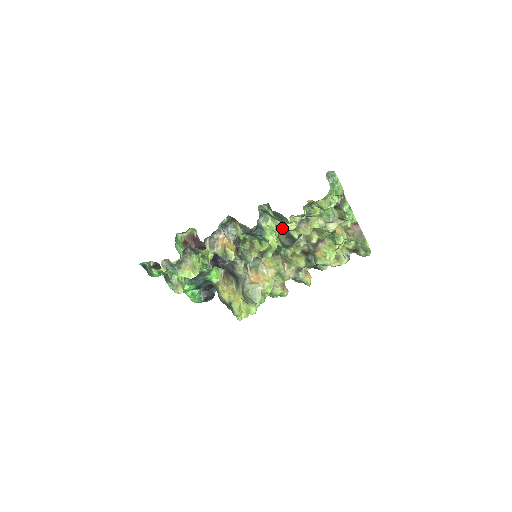
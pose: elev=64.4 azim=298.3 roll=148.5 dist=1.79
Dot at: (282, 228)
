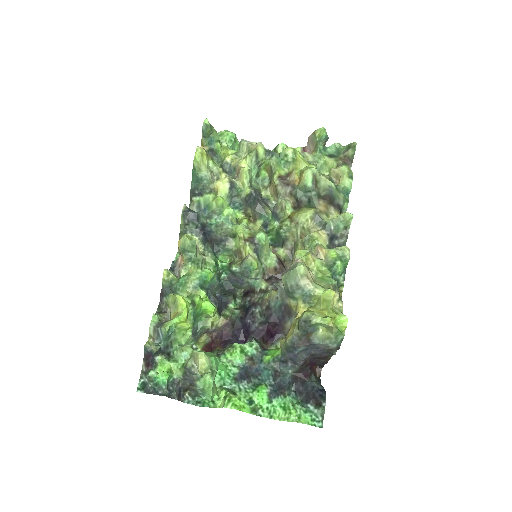
Dot at: (219, 193)
